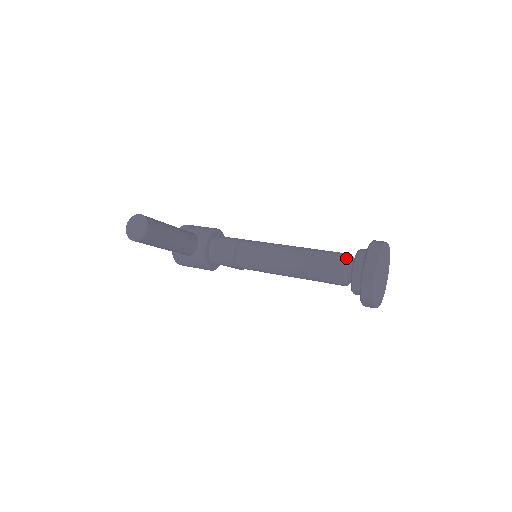
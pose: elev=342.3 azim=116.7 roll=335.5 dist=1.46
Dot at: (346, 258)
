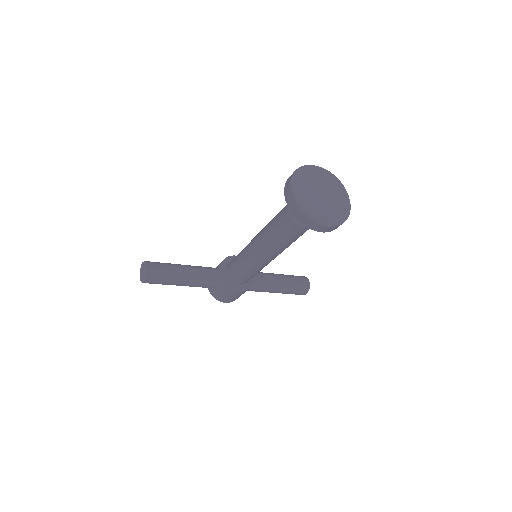
Dot at: occluded
